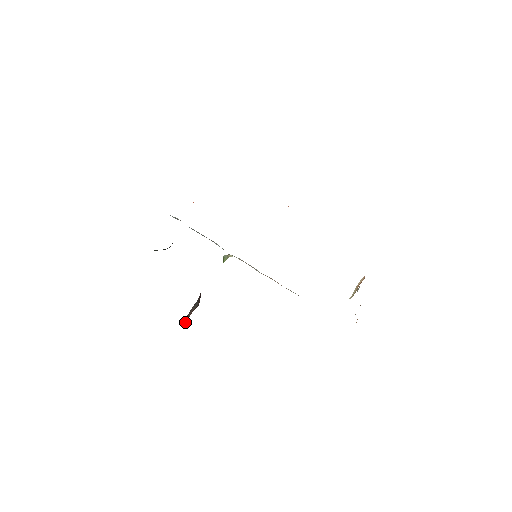
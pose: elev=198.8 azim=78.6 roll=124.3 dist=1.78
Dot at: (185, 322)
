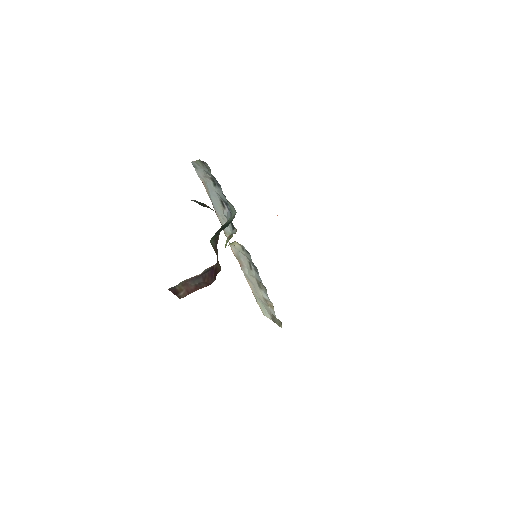
Dot at: (177, 295)
